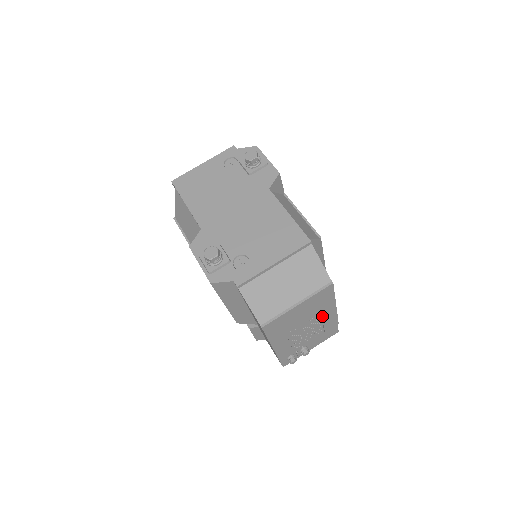
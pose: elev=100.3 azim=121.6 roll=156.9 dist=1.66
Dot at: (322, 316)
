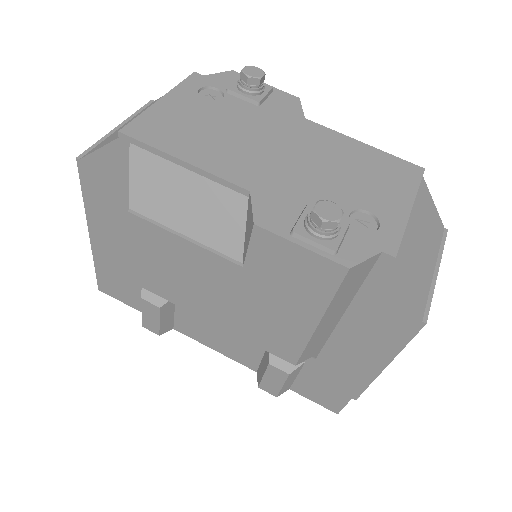
Dot at: occluded
